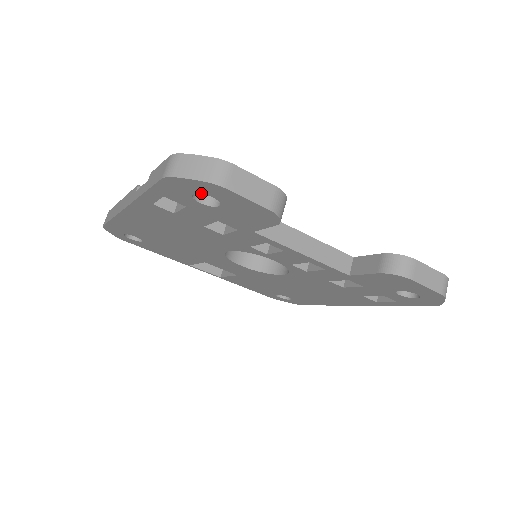
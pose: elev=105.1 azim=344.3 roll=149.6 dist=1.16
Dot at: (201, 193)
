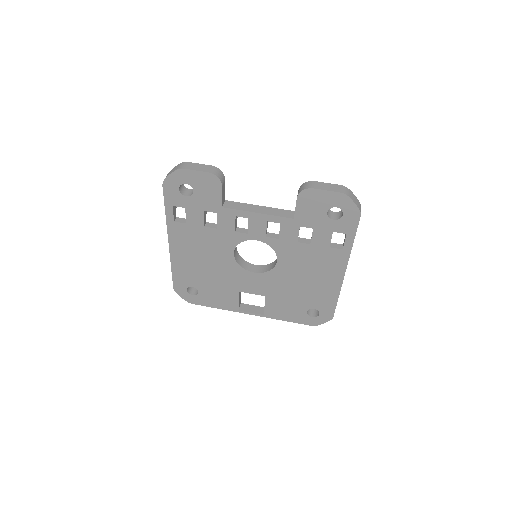
Dot at: (181, 184)
